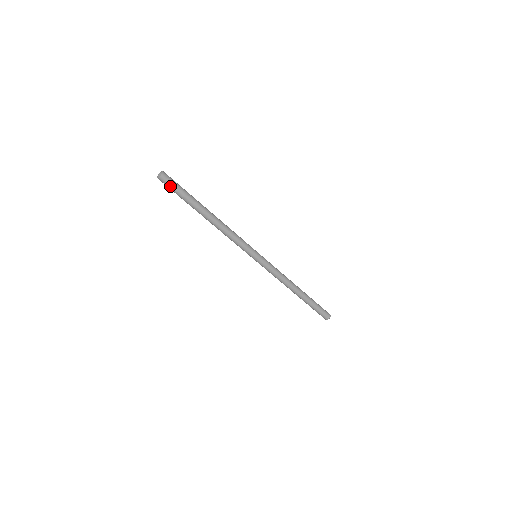
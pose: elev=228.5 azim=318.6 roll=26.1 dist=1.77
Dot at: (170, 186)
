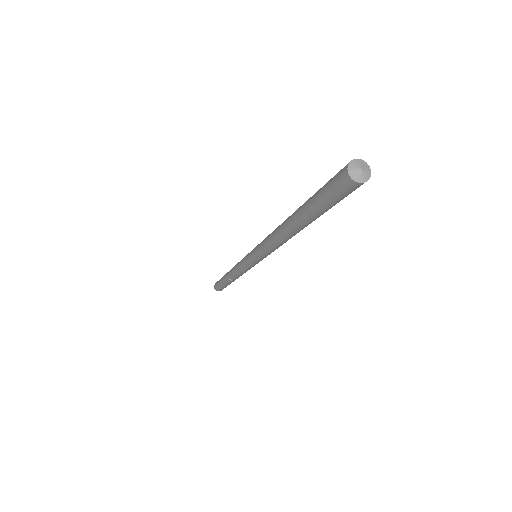
Dot at: (334, 191)
